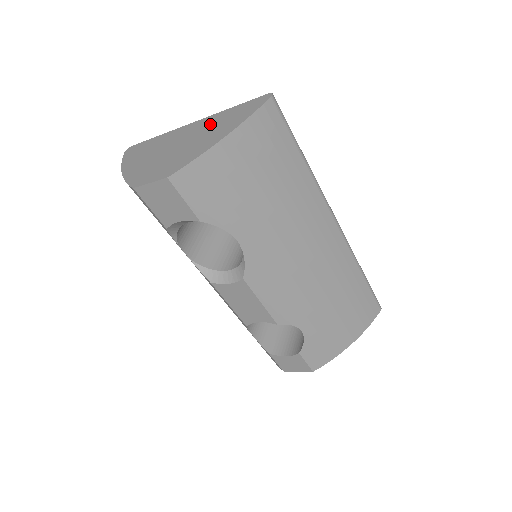
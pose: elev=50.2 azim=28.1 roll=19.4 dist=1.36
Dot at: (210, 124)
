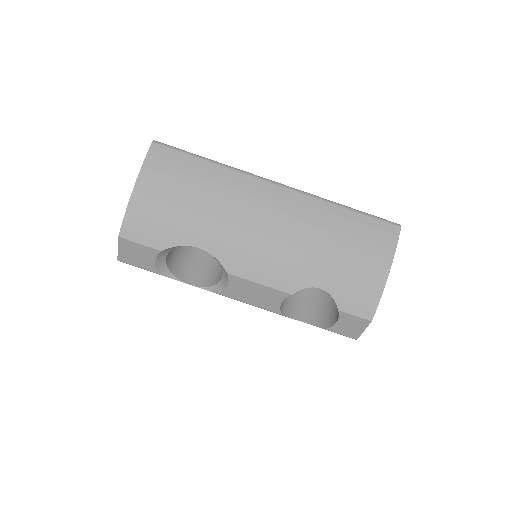
Dot at: occluded
